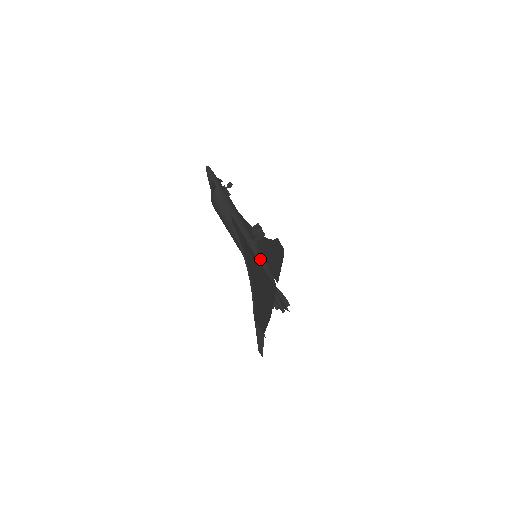
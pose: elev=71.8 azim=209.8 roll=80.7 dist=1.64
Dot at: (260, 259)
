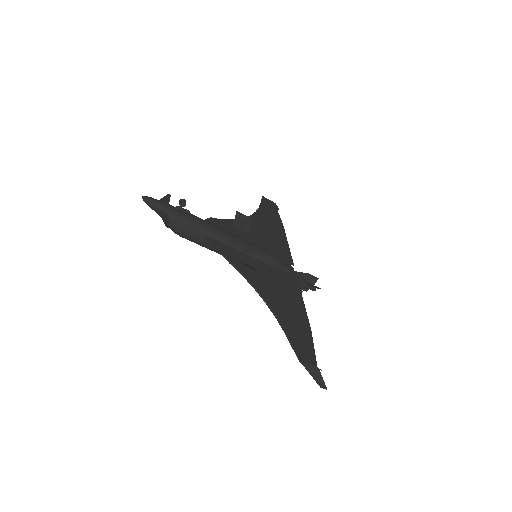
Dot at: (263, 259)
